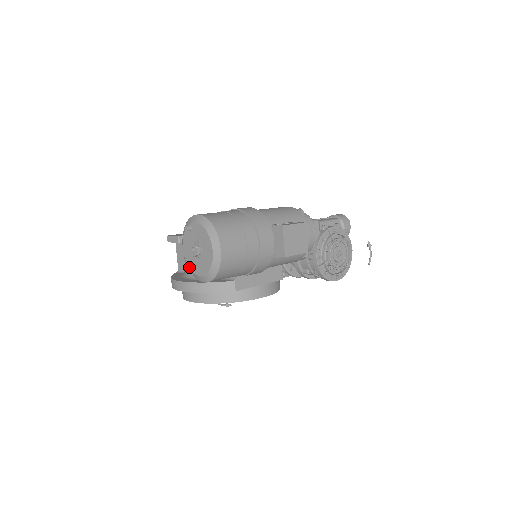
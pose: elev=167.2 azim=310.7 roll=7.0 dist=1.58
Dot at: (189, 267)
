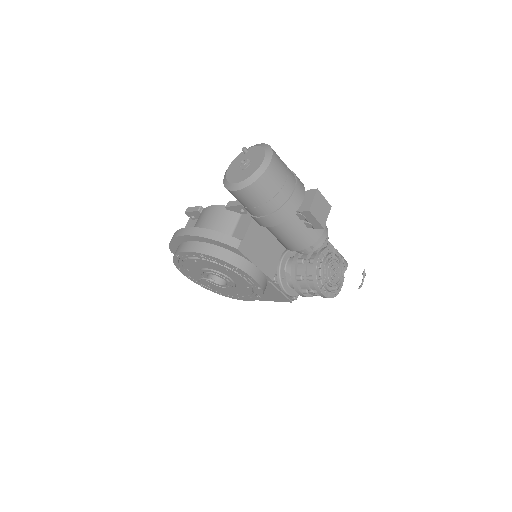
Dot at: (227, 179)
